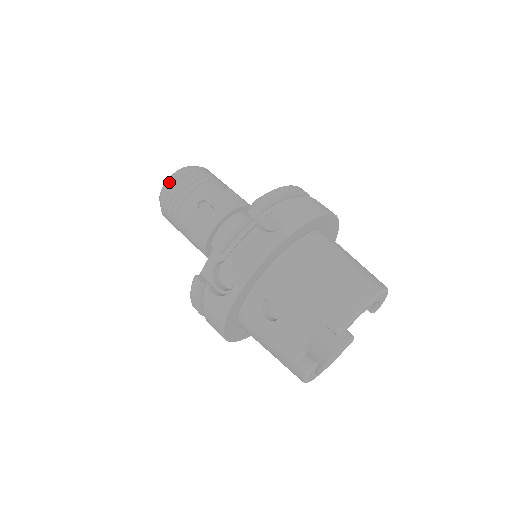
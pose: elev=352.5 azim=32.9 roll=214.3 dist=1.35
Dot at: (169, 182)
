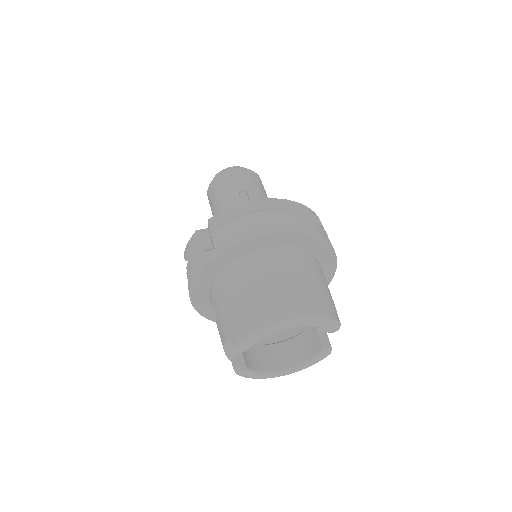
Dot at: (209, 184)
